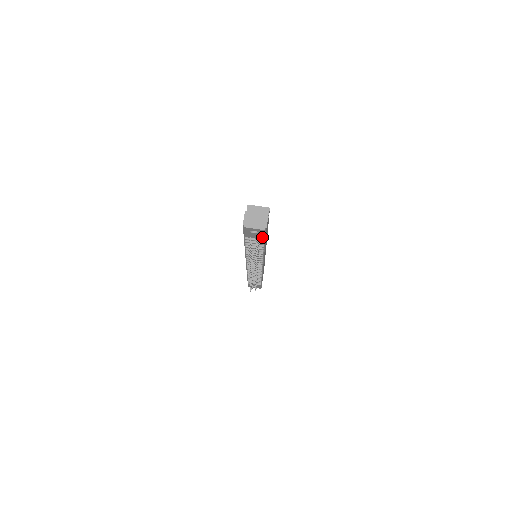
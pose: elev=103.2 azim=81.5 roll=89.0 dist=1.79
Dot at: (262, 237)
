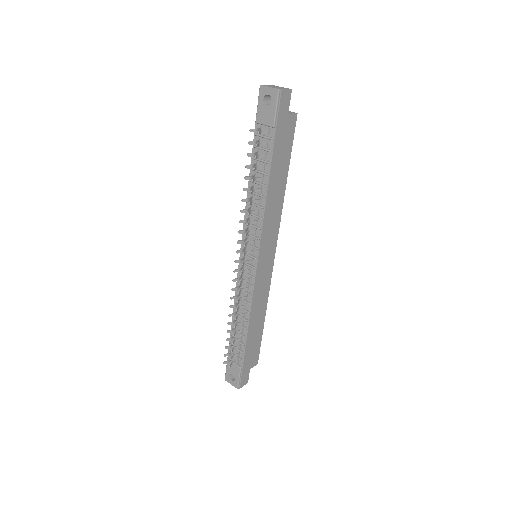
Dot at: (273, 120)
